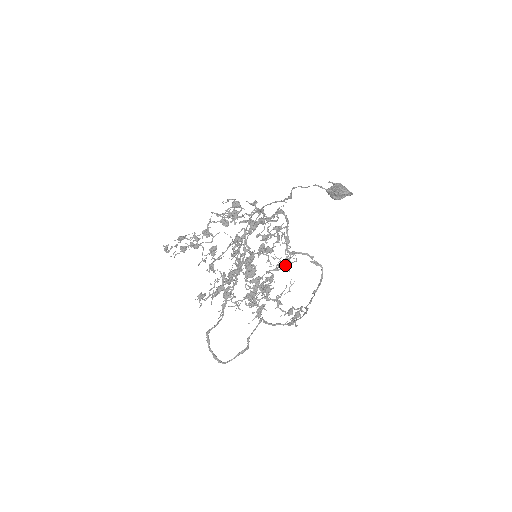
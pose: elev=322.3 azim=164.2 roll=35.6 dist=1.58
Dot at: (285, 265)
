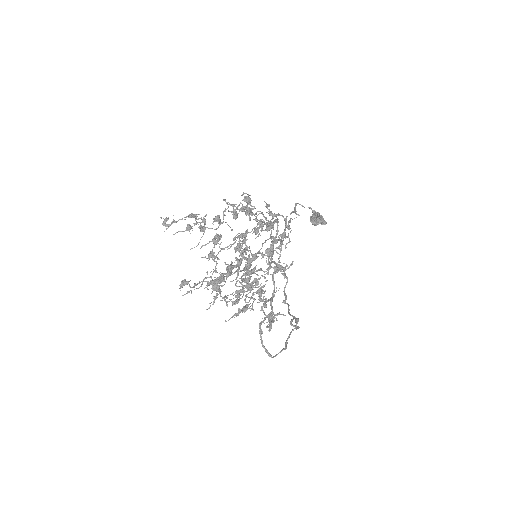
Dot at: occluded
